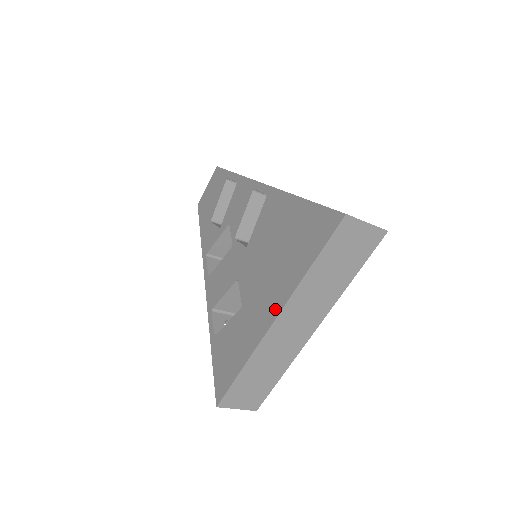
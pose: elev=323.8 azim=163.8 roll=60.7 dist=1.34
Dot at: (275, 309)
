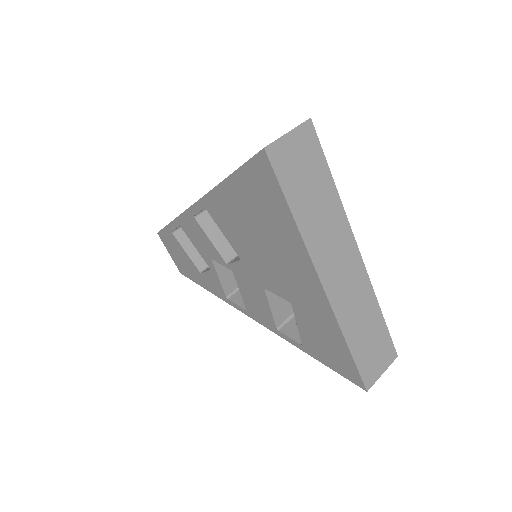
Dot at: (311, 277)
